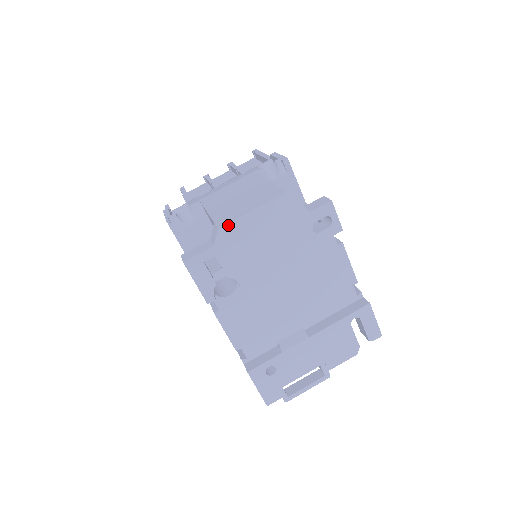
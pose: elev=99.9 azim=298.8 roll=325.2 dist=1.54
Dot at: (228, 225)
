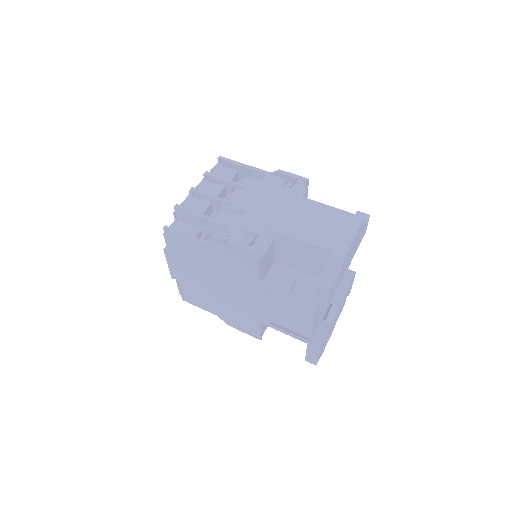
Dot at: (348, 252)
